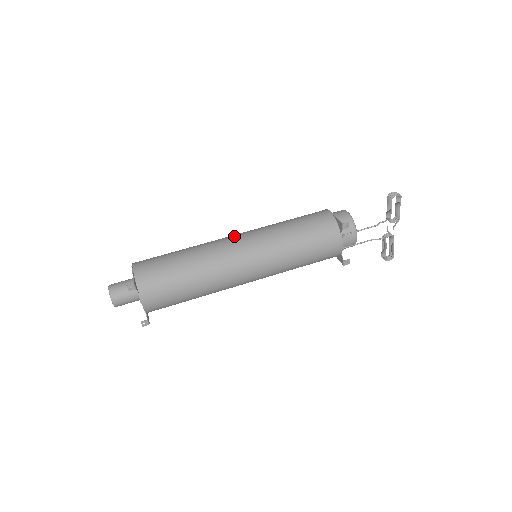
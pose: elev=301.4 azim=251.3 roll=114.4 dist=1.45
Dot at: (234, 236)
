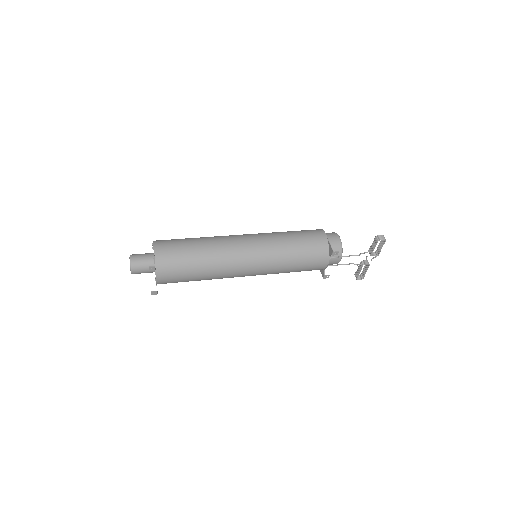
Dot at: (243, 238)
